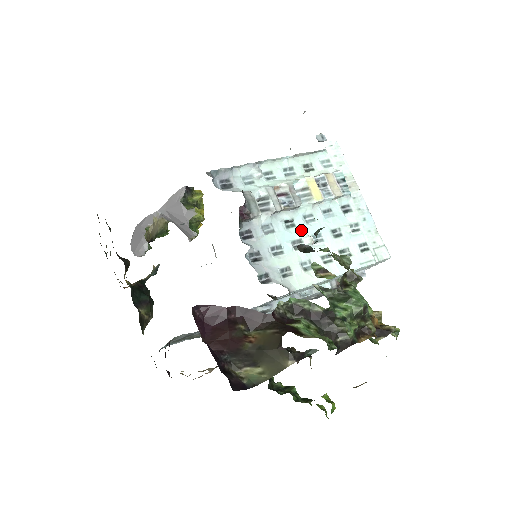
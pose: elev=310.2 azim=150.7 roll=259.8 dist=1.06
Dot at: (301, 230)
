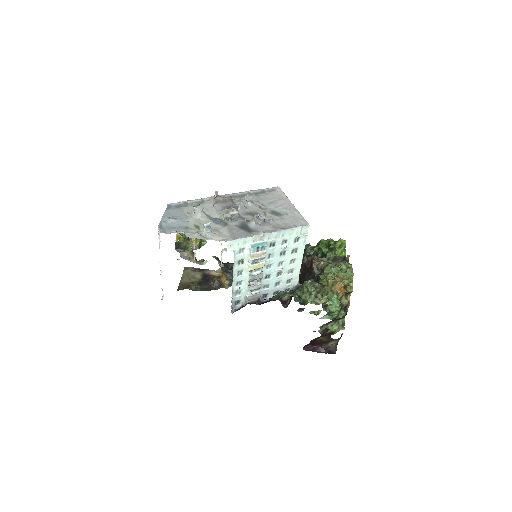
Dot at: (273, 272)
